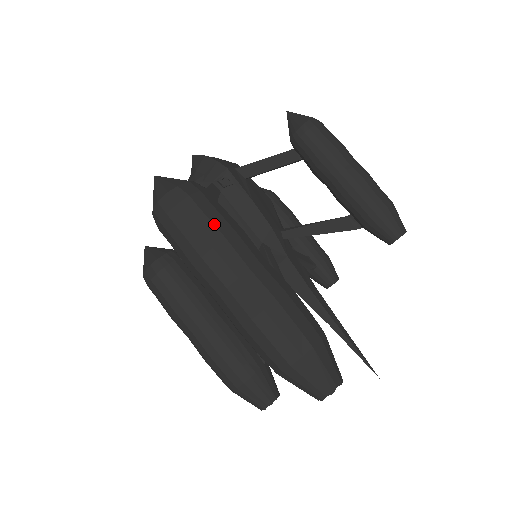
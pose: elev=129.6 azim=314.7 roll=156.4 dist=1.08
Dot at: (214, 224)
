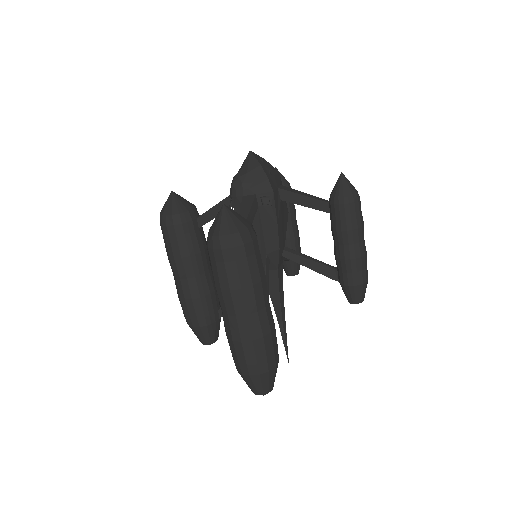
Dot at: (250, 273)
